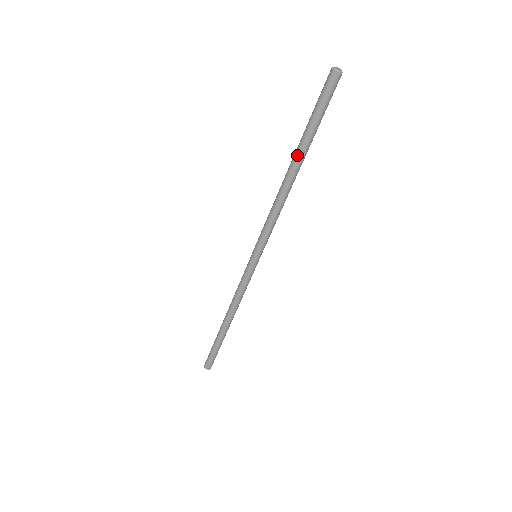
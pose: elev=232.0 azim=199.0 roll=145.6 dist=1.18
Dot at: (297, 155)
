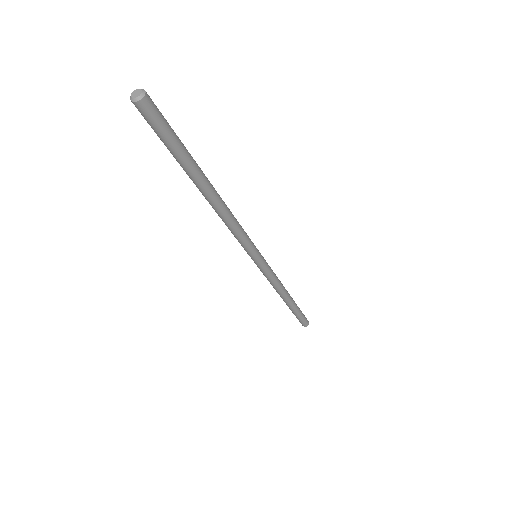
Dot at: (199, 183)
